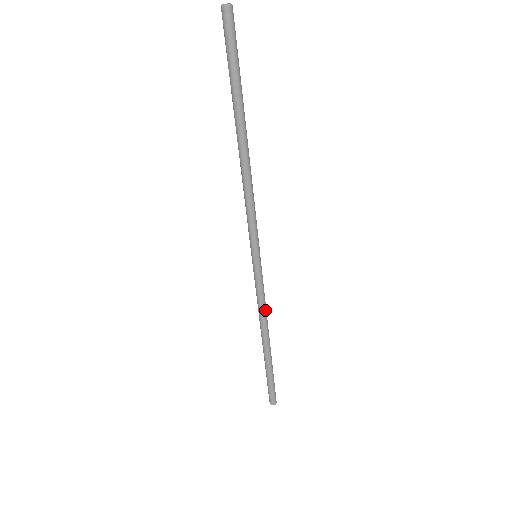
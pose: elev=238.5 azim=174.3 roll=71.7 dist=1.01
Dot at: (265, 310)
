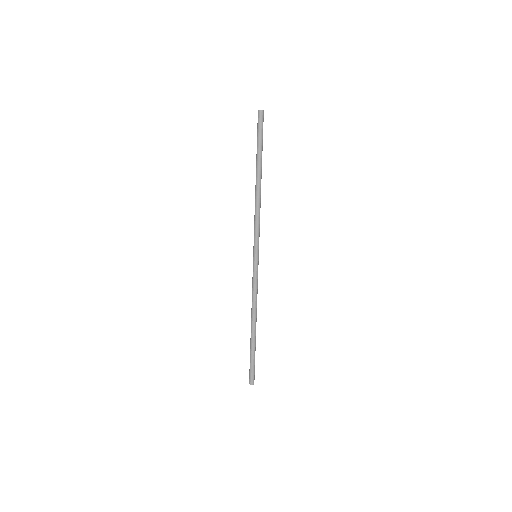
Dot at: occluded
